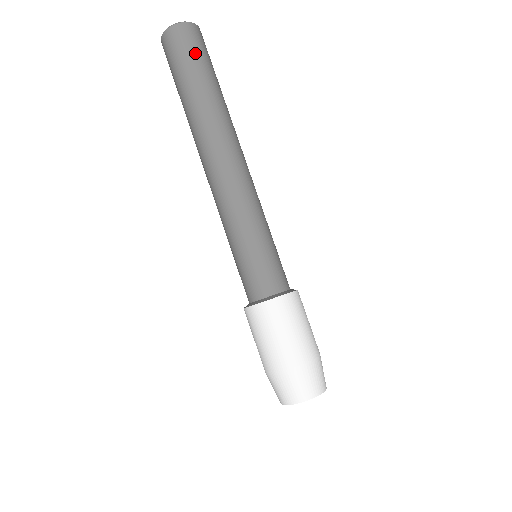
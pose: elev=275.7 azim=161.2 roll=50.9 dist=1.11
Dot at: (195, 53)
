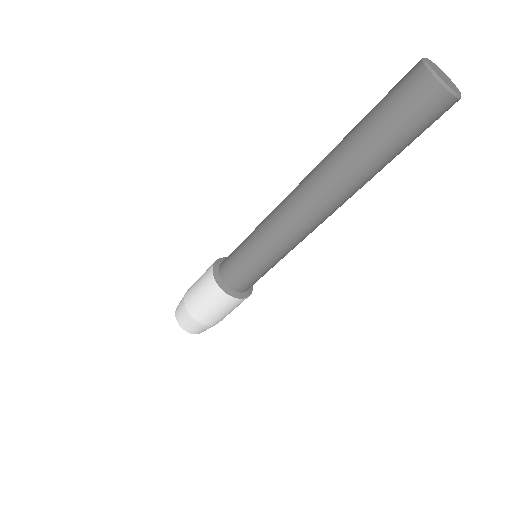
Dot at: (403, 118)
